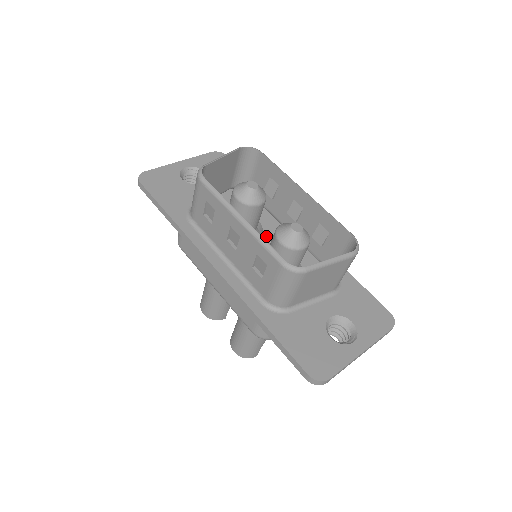
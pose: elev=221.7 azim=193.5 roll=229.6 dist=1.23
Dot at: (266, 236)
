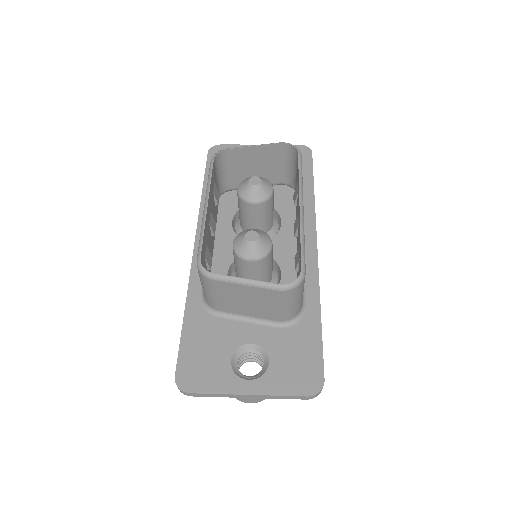
Dot at: (273, 241)
